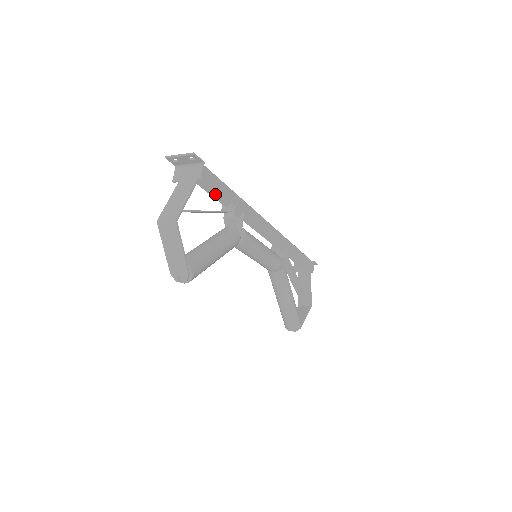
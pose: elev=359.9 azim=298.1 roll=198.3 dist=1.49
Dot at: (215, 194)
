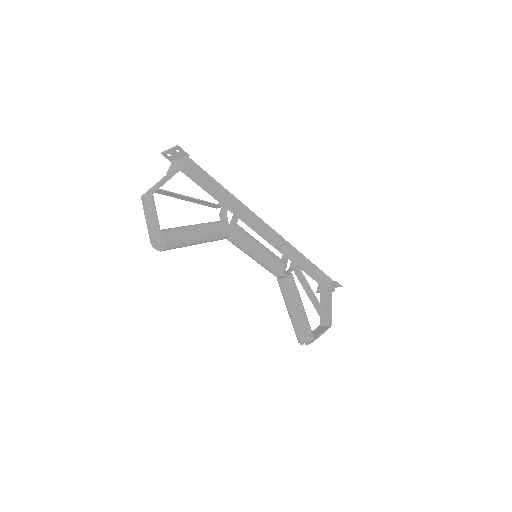
Dot at: (207, 188)
